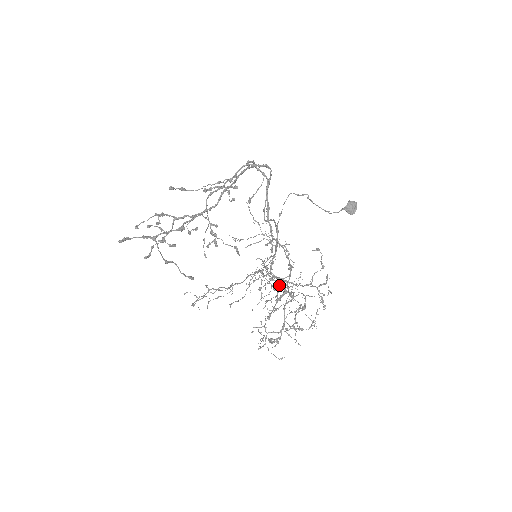
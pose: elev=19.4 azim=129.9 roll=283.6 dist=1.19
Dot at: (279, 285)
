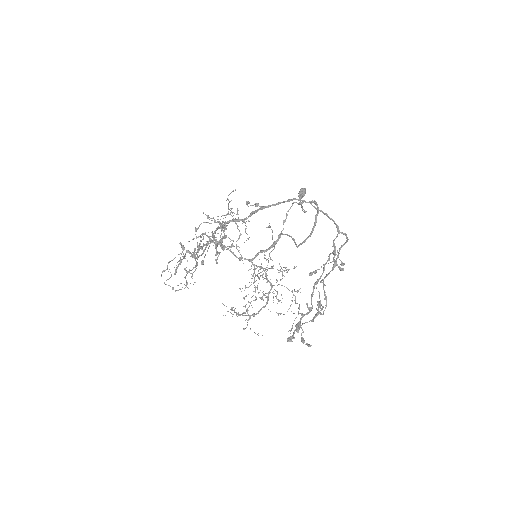
Dot at: occluded
